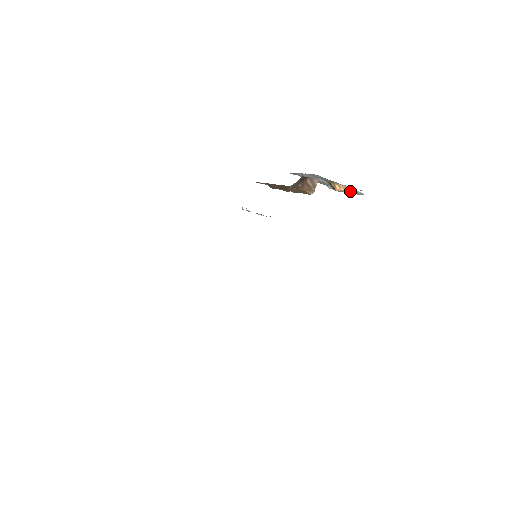
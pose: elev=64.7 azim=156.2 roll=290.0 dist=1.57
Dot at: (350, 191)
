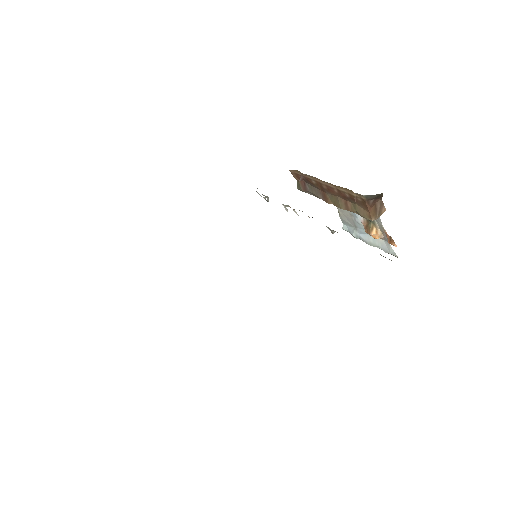
Dot at: (394, 243)
